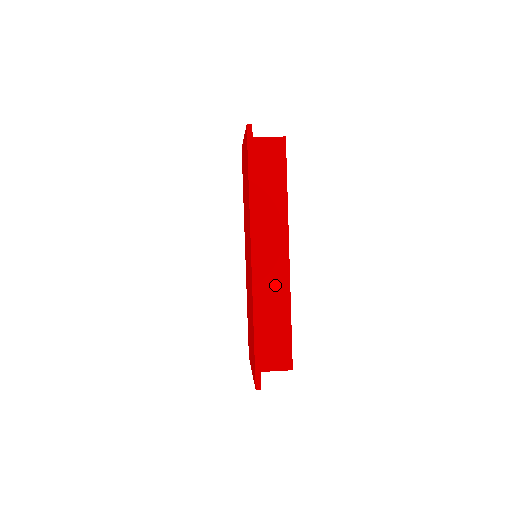
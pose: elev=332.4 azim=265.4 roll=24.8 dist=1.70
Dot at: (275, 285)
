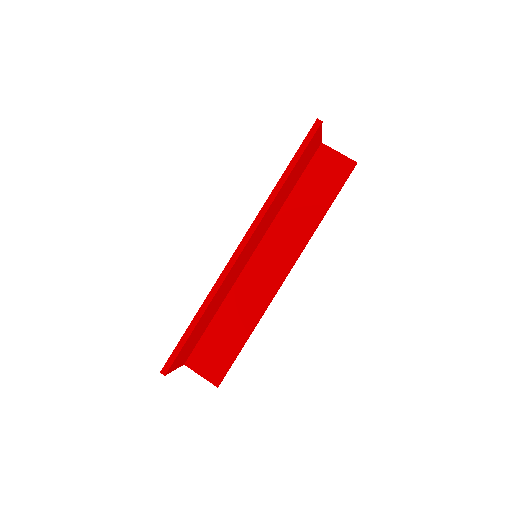
Dot at: (255, 295)
